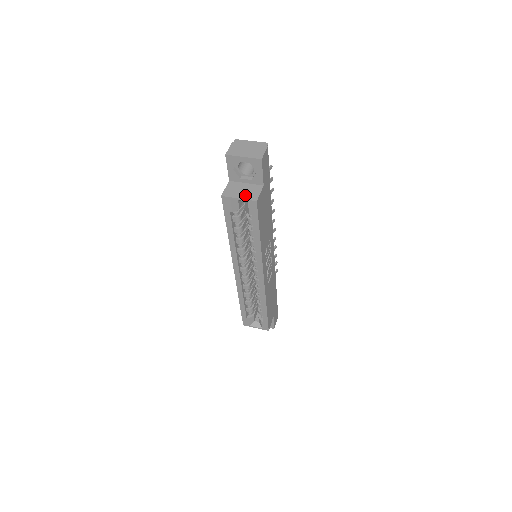
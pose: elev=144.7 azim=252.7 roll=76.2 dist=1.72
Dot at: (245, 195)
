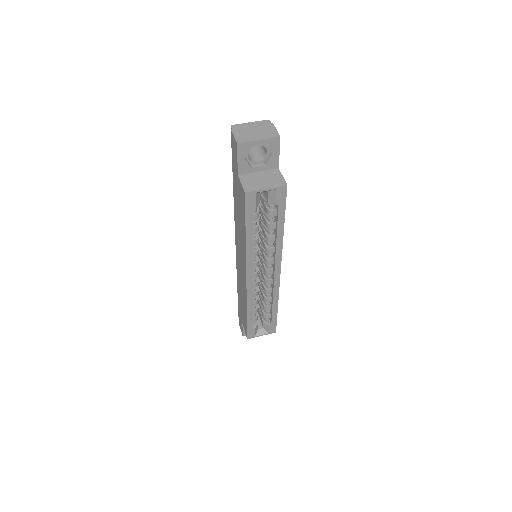
Dot at: (270, 183)
